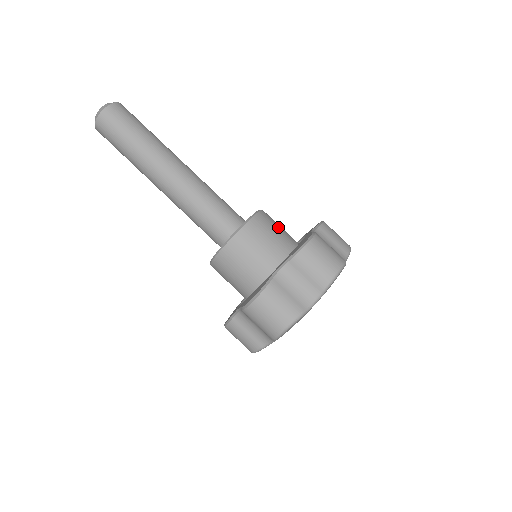
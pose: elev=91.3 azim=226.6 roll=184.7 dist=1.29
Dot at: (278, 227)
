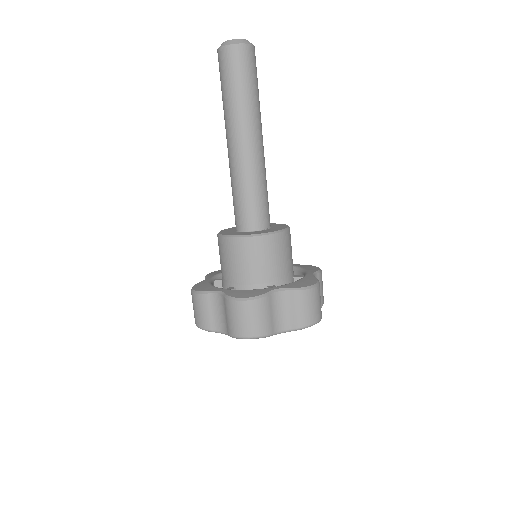
Dot at: occluded
